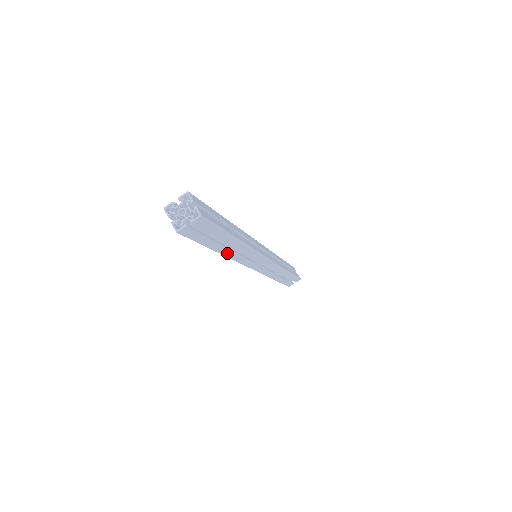
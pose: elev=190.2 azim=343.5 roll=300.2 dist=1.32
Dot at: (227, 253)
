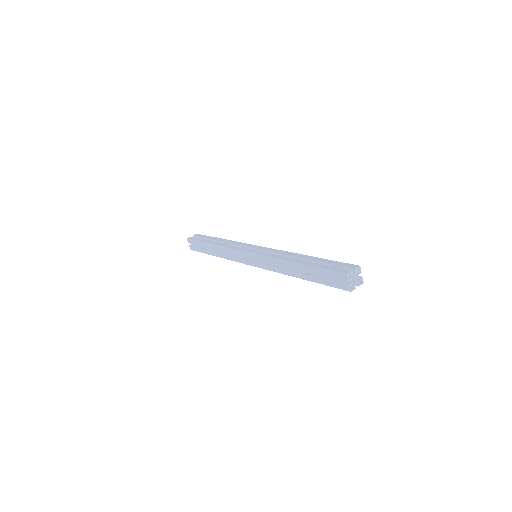
Dot at: occluded
